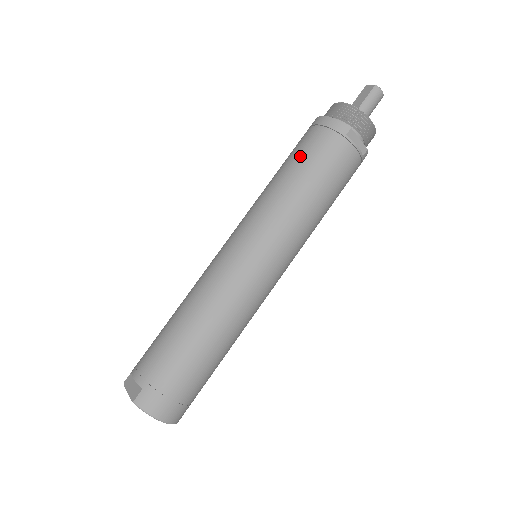
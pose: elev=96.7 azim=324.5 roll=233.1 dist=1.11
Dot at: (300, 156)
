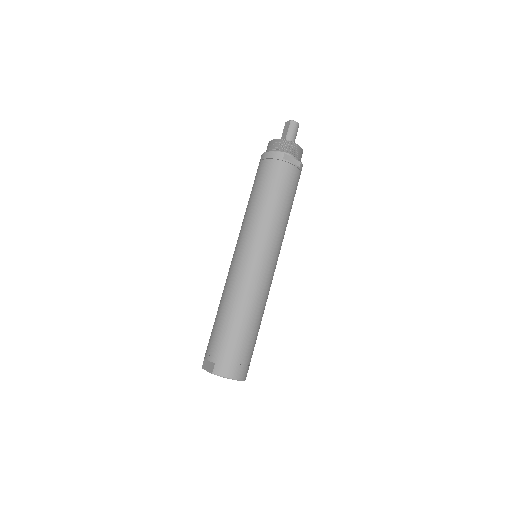
Dot at: (259, 183)
